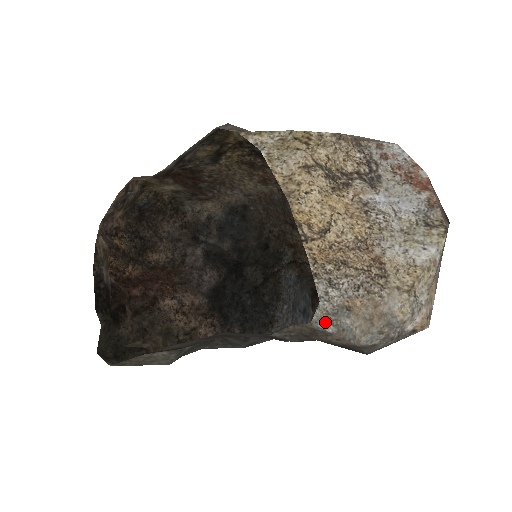
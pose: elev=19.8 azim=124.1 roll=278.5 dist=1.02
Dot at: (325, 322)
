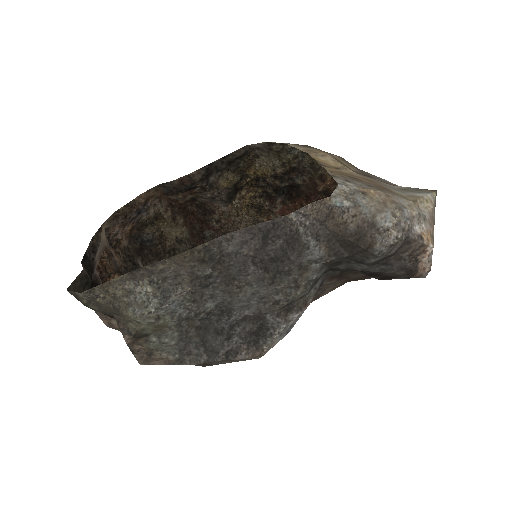
Dot at: (343, 198)
